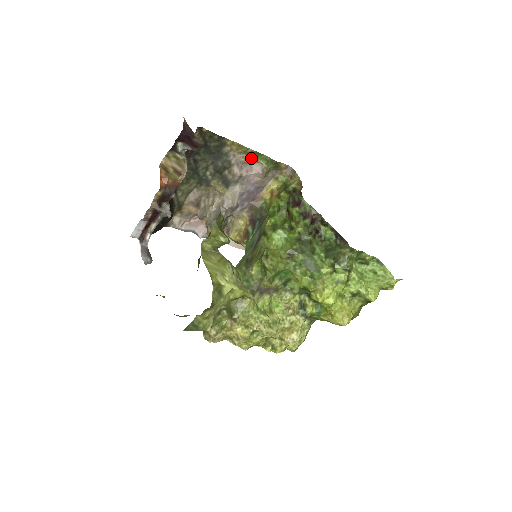
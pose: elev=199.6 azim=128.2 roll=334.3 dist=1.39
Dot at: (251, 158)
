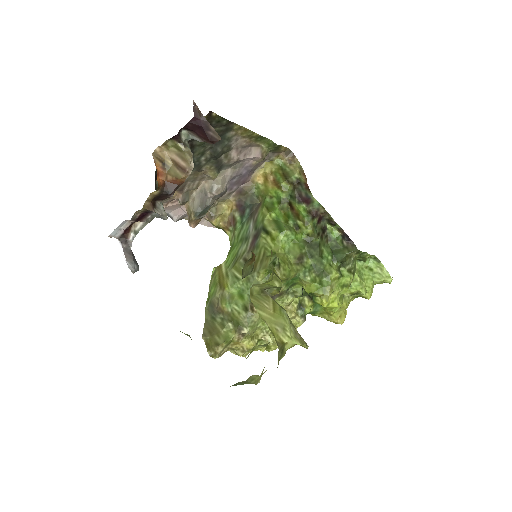
Dot at: (253, 141)
